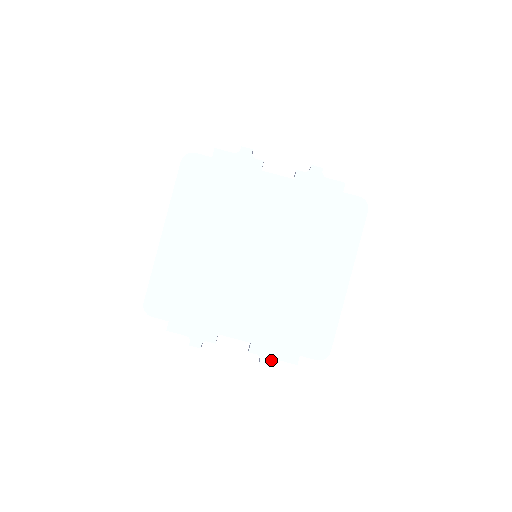
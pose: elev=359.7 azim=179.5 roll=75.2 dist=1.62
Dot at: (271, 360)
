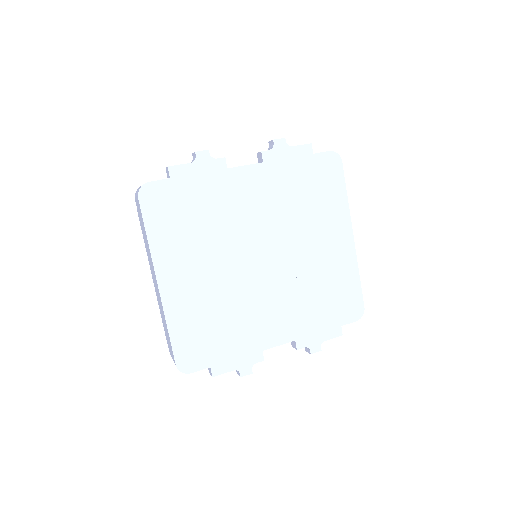
Dot at: (319, 345)
